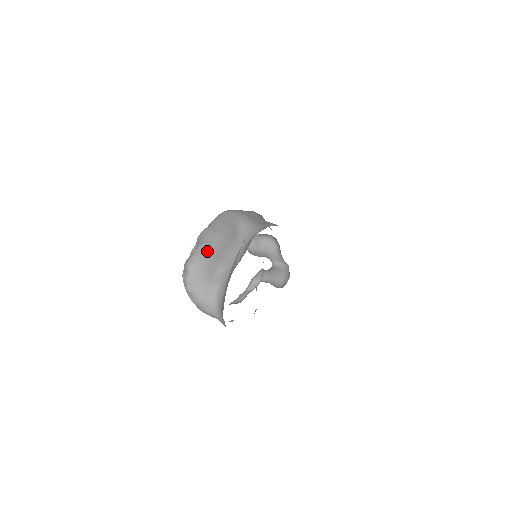
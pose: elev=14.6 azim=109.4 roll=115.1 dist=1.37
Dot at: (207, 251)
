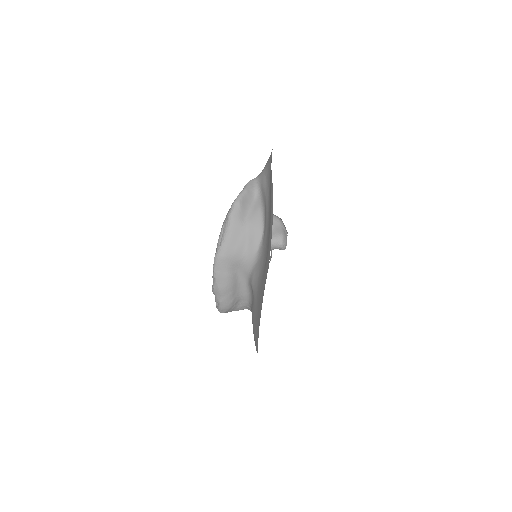
Dot at: (226, 304)
